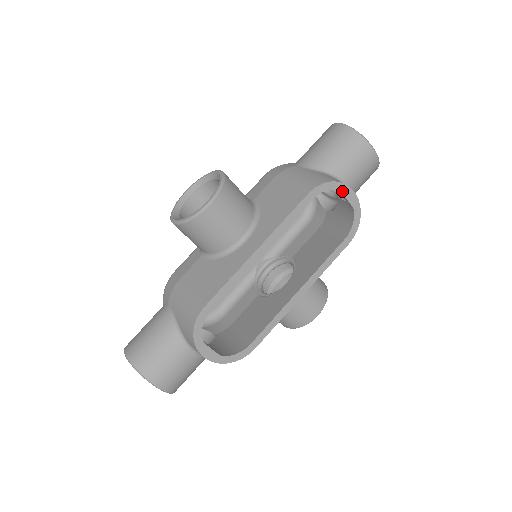
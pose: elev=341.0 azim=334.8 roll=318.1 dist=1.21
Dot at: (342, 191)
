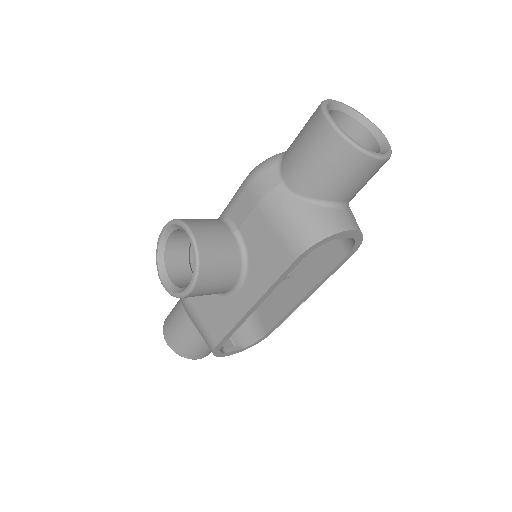
Dot at: (336, 238)
